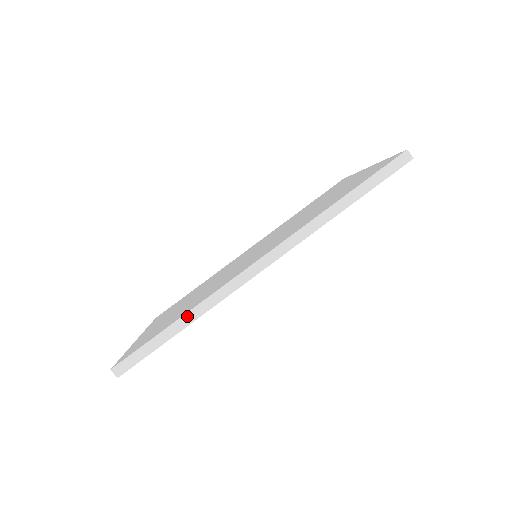
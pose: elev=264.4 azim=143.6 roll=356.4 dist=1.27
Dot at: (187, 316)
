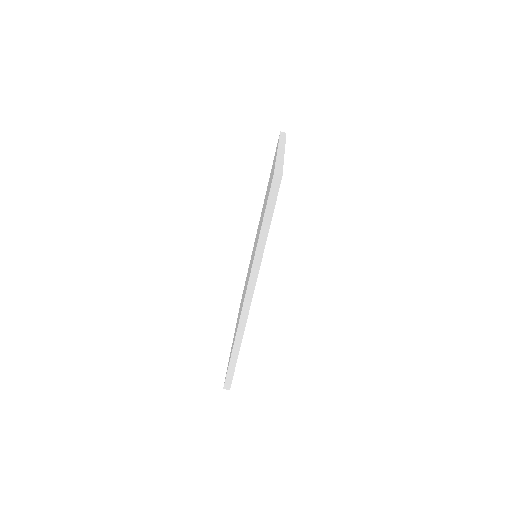
Dot at: (235, 345)
